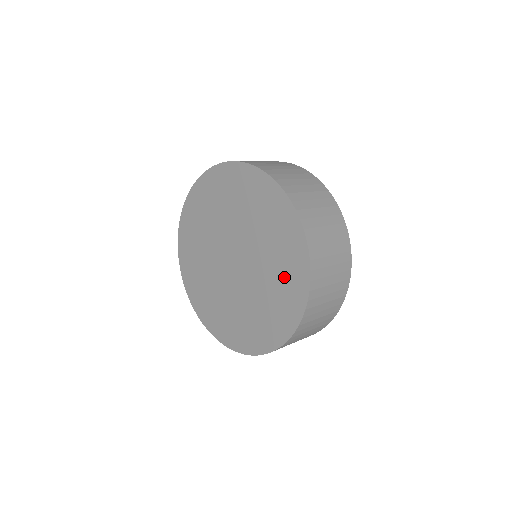
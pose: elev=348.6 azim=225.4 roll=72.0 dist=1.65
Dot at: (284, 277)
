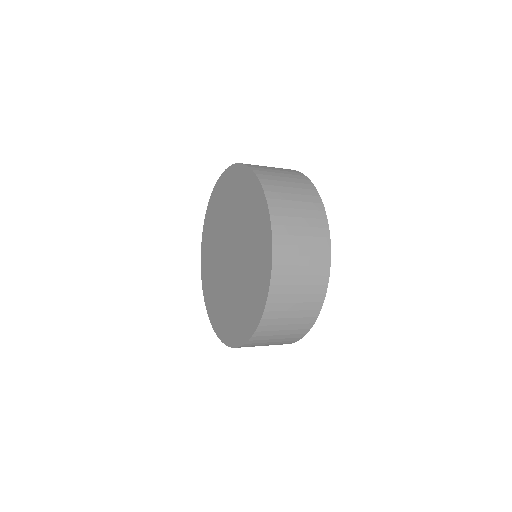
Dot at: (245, 308)
